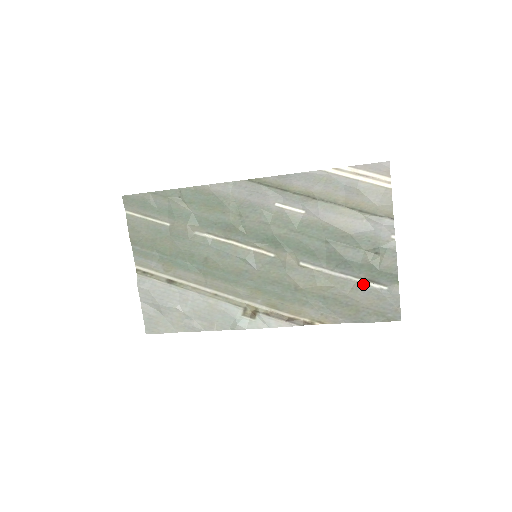
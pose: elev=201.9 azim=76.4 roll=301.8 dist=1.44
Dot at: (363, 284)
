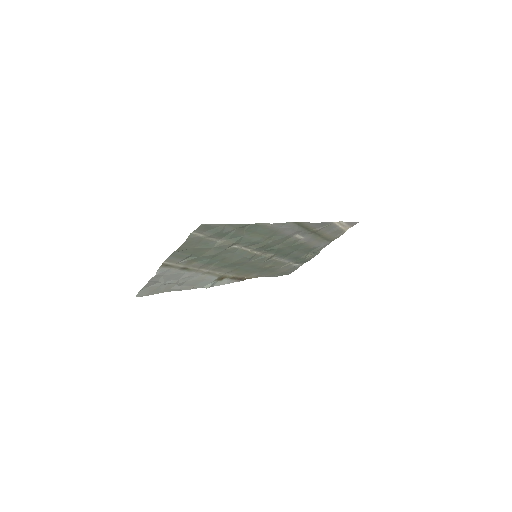
Dot at: (291, 264)
